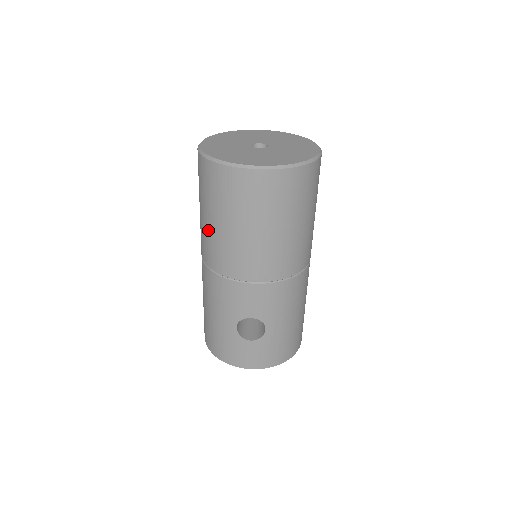
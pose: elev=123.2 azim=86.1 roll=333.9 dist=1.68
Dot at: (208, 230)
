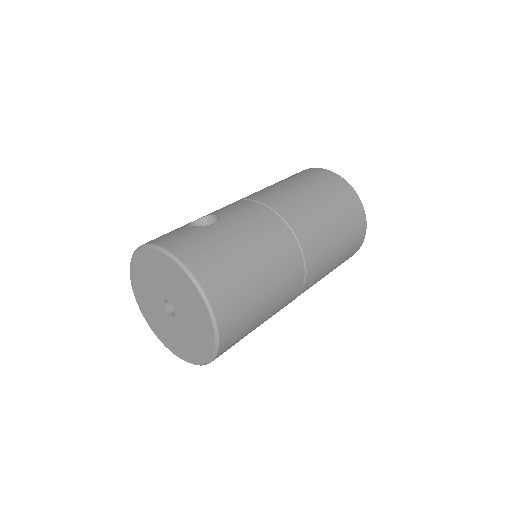
Dot at: occluded
